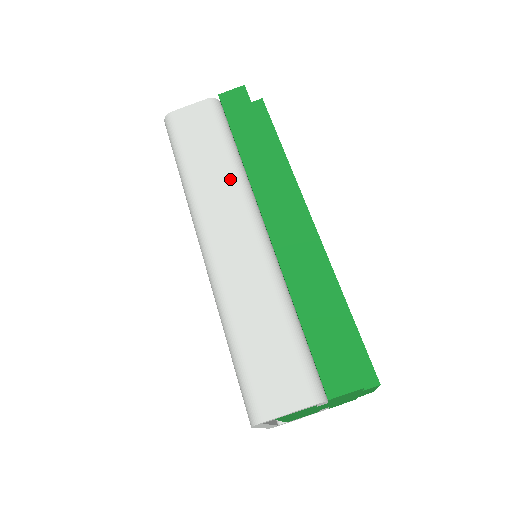
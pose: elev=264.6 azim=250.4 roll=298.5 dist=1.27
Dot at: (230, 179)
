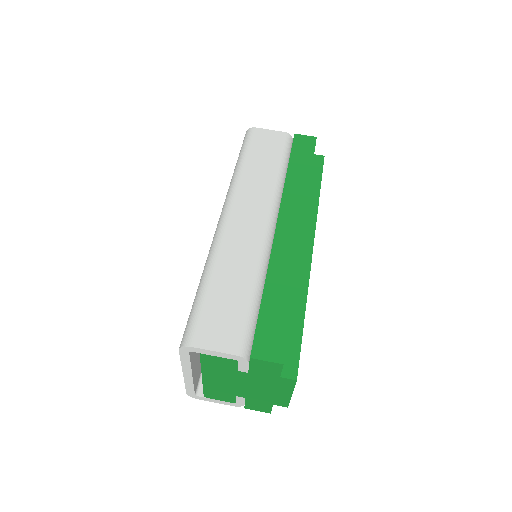
Dot at: (270, 185)
